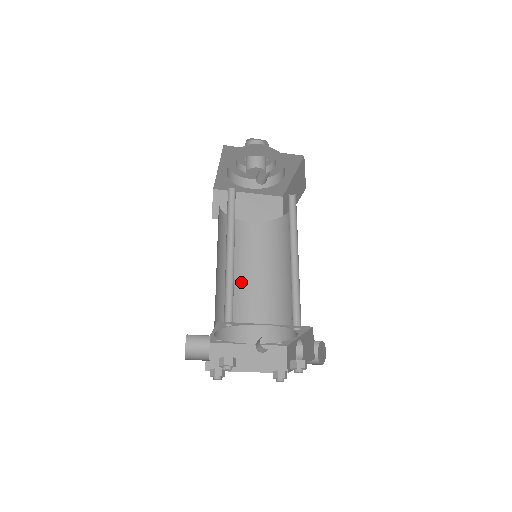
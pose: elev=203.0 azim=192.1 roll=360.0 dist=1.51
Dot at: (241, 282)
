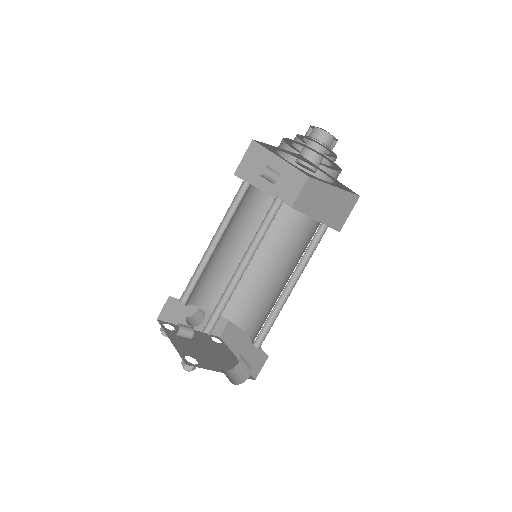
Dot at: (272, 278)
